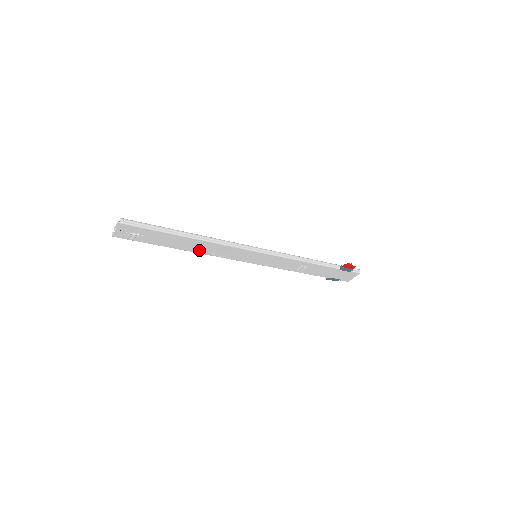
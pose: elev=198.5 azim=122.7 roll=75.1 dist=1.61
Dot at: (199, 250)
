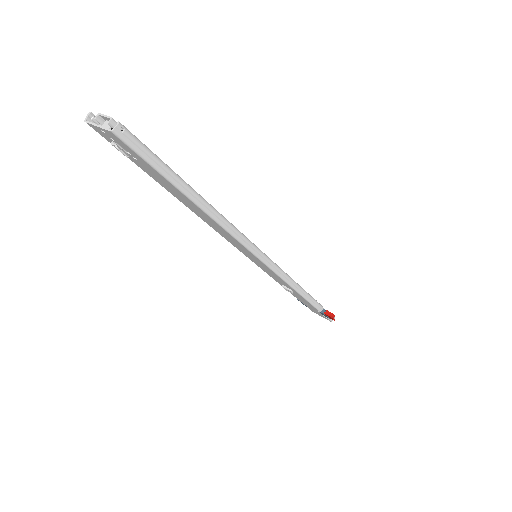
Dot at: (198, 213)
